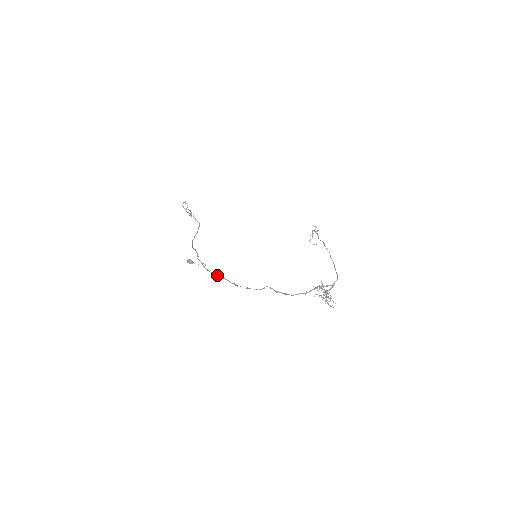
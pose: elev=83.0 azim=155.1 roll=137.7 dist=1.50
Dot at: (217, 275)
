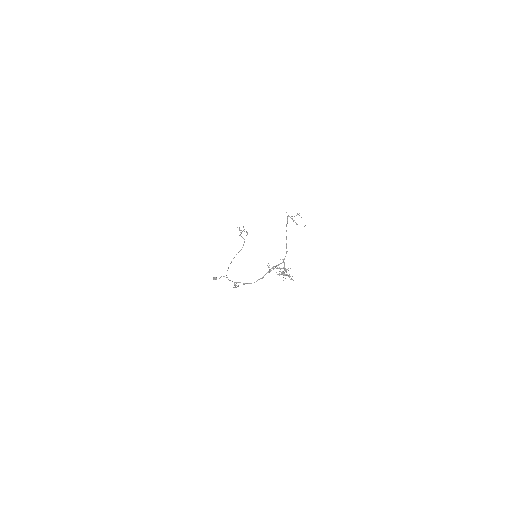
Dot at: occluded
